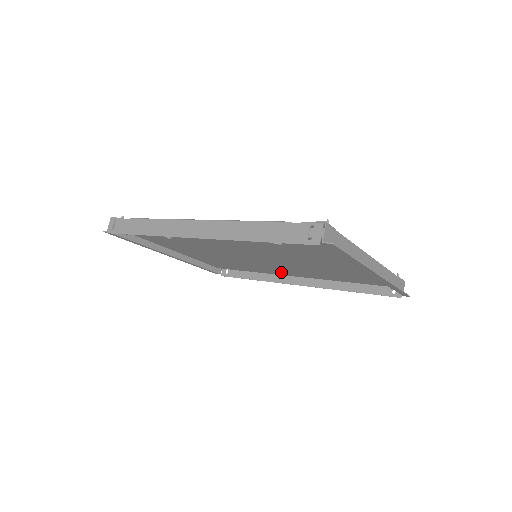
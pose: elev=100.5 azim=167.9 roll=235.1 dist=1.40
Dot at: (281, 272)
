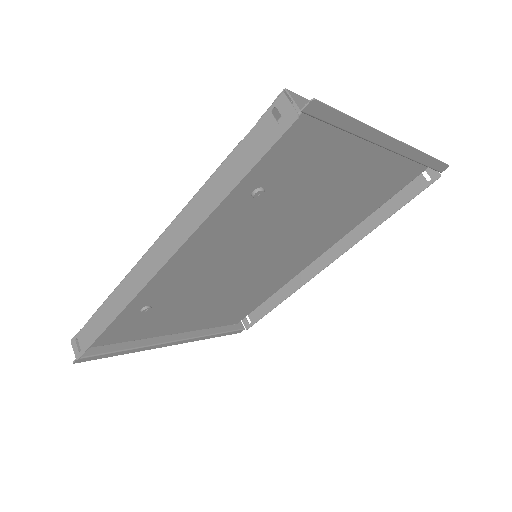
Dot at: (299, 264)
